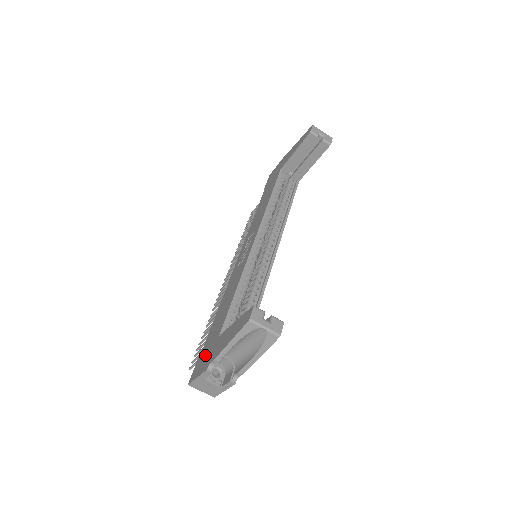
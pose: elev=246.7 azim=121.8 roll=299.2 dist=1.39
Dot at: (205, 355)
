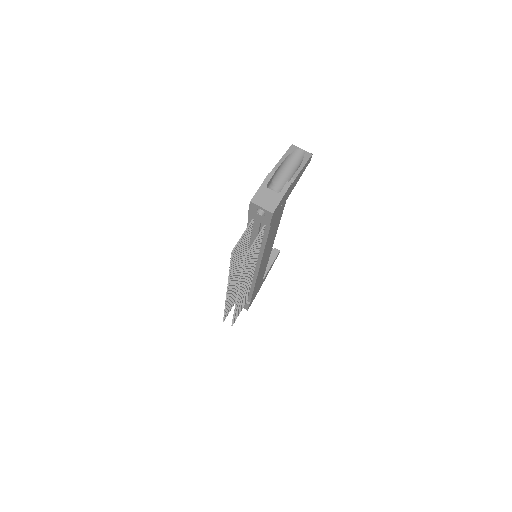
Dot at: occluded
